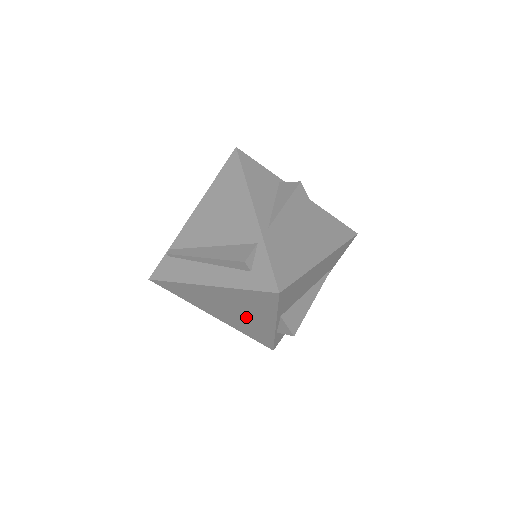
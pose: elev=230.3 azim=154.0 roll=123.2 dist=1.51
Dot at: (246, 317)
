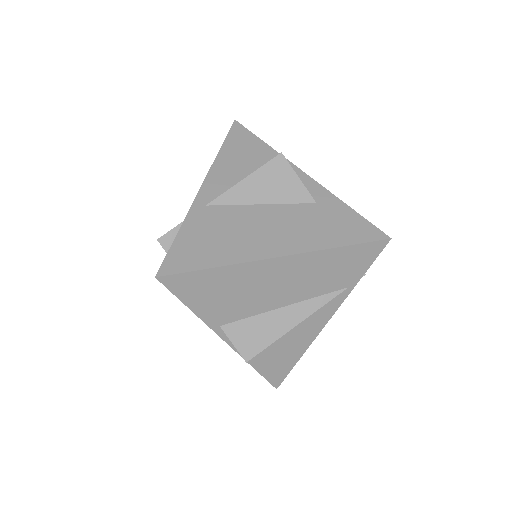
Dot at: occluded
